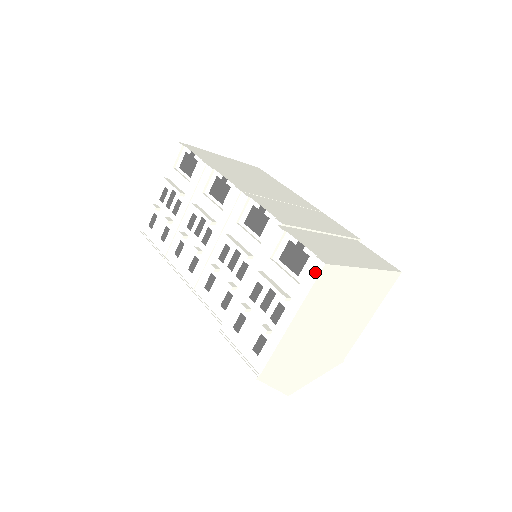
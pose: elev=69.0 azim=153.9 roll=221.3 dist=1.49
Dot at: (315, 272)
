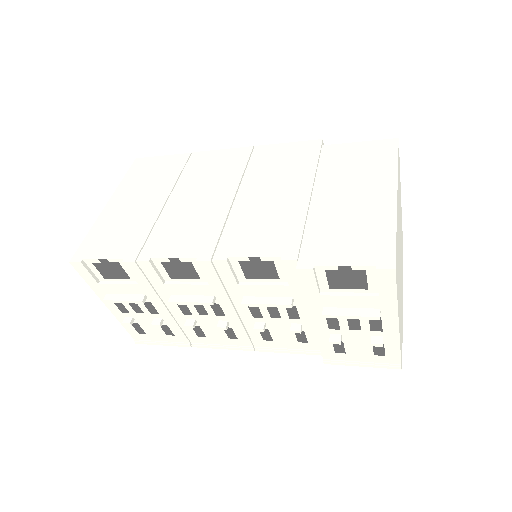
Dot at: (389, 280)
